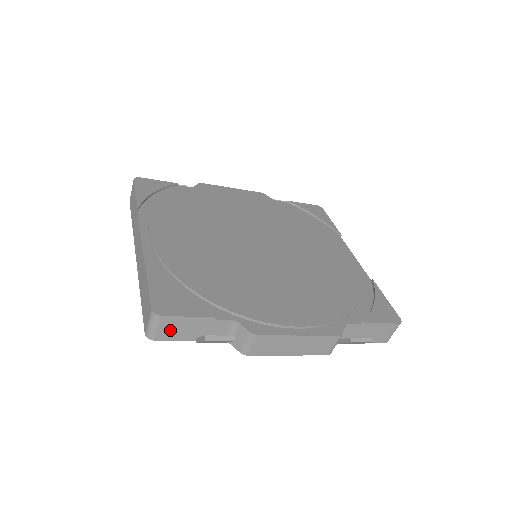
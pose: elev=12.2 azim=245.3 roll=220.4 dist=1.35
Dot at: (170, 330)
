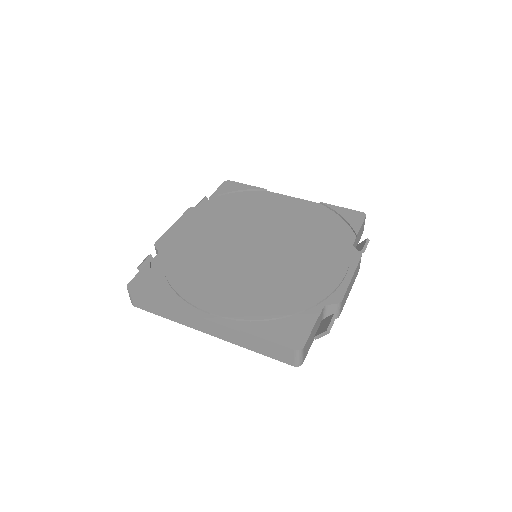
Dot at: (307, 349)
